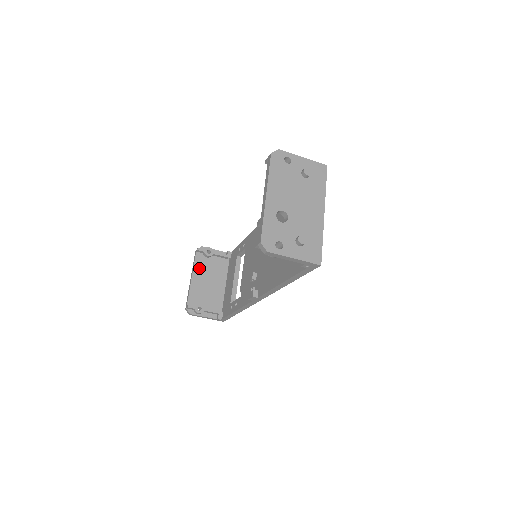
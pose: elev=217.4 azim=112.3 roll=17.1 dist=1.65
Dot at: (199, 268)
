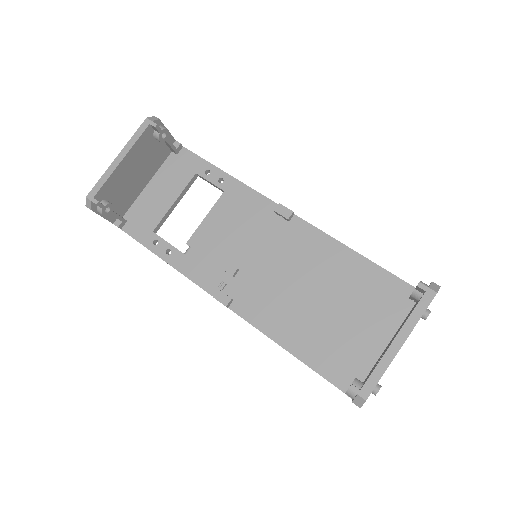
Dot at: (138, 149)
